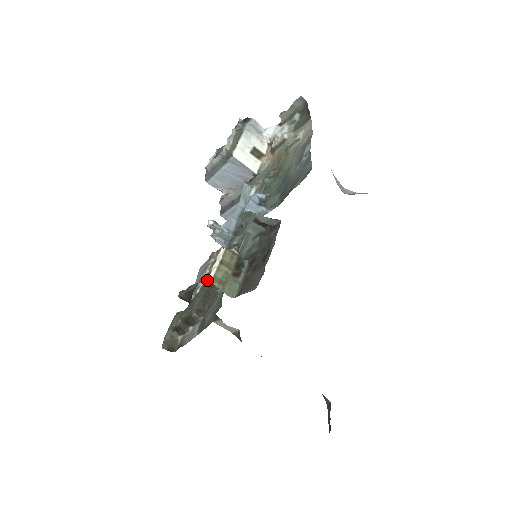
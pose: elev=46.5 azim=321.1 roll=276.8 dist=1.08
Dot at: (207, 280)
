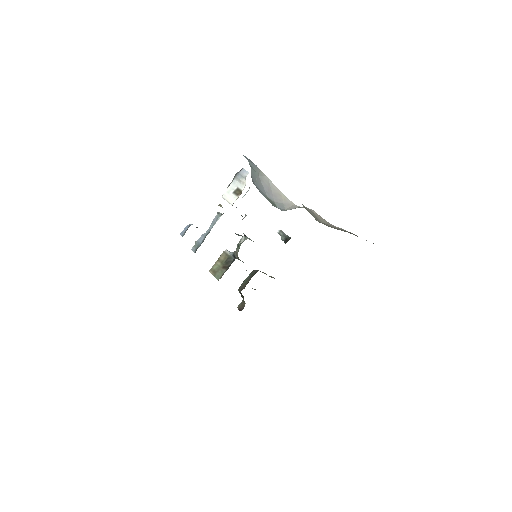
Dot at: (211, 270)
